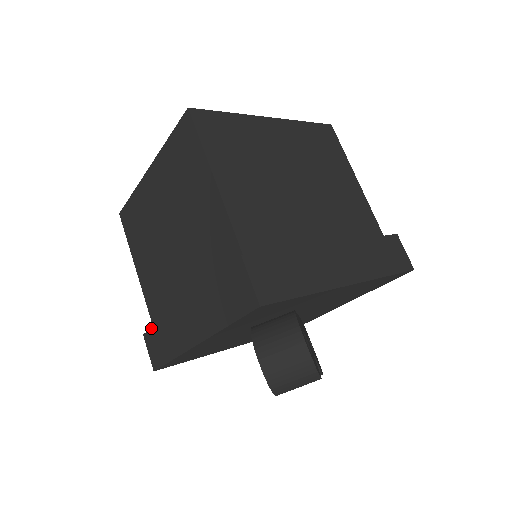
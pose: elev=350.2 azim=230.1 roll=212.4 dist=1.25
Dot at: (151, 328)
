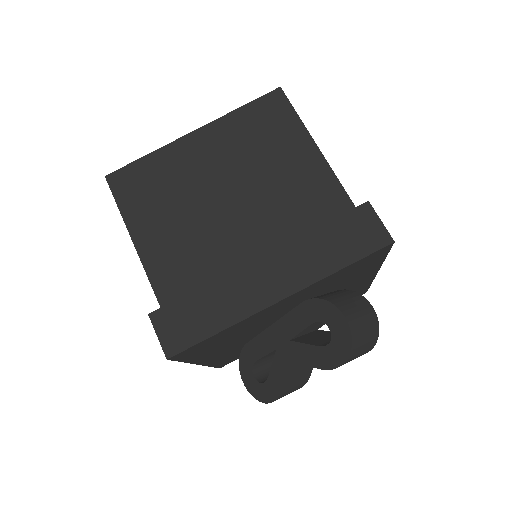
Dot at: (174, 300)
